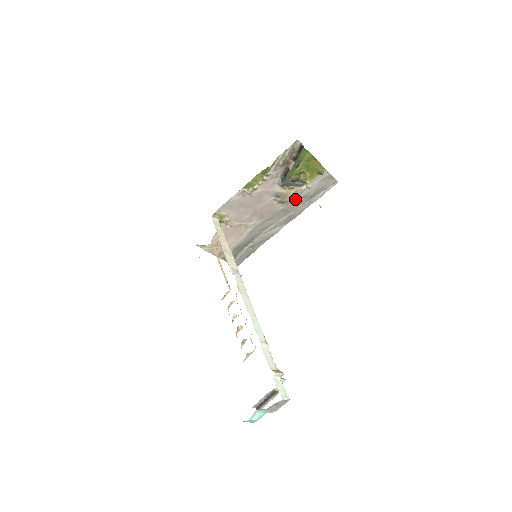
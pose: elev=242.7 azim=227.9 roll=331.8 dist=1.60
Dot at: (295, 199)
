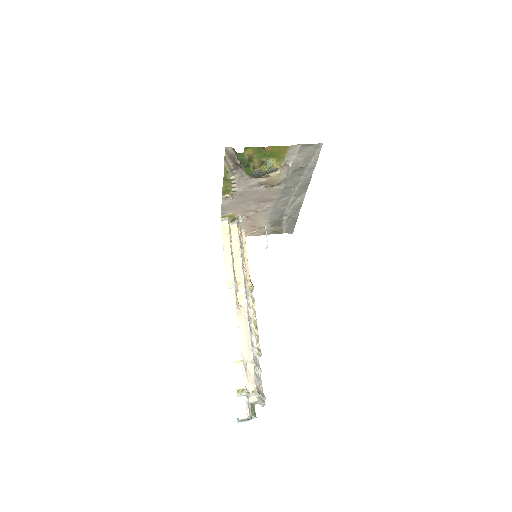
Dot at: (288, 176)
